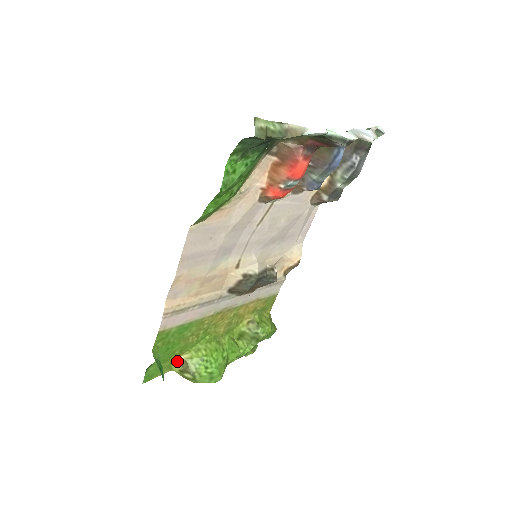
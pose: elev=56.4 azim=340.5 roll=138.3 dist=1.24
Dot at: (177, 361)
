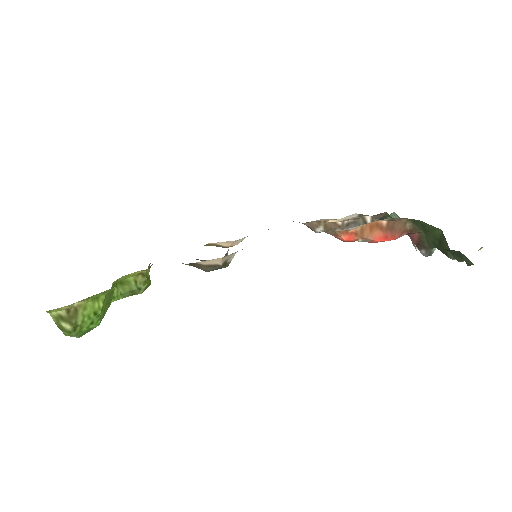
Dot at: (68, 306)
